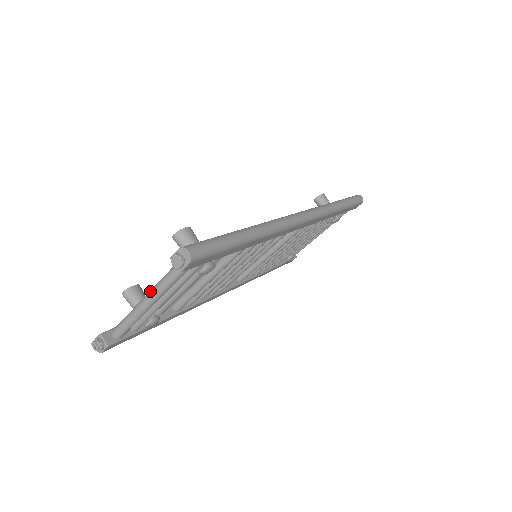
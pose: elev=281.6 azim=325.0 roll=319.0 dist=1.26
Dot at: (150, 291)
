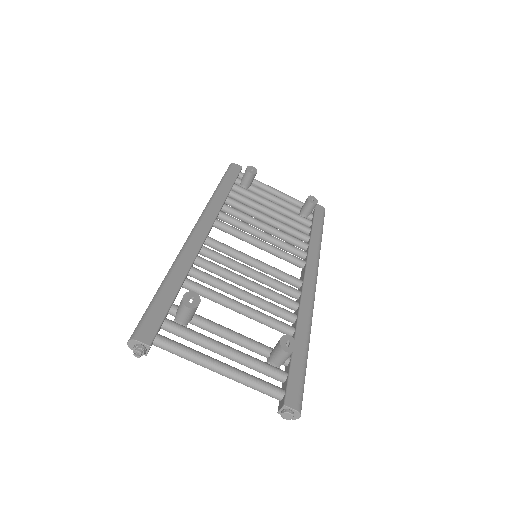
Dot at: (233, 374)
